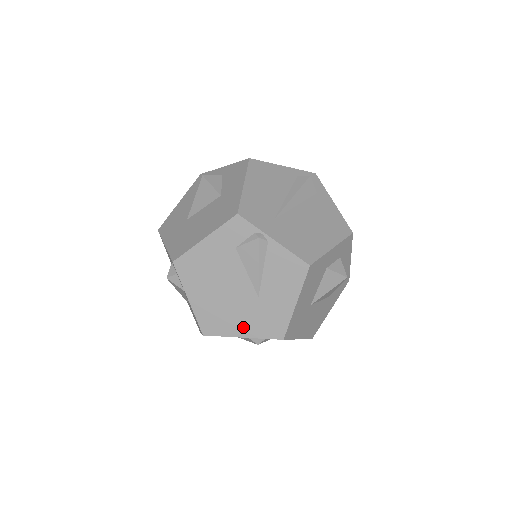
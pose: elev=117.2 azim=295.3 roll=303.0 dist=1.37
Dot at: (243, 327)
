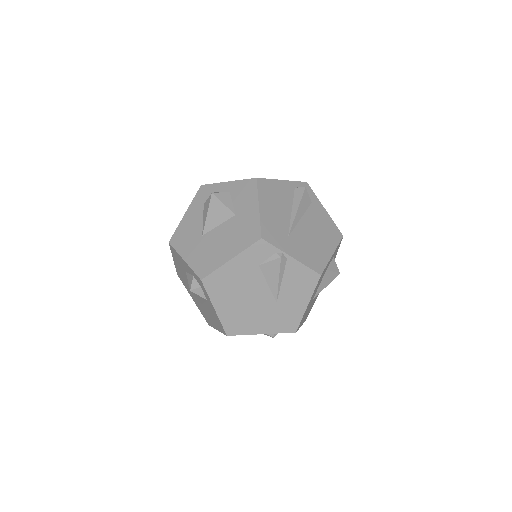
Dot at: (262, 326)
